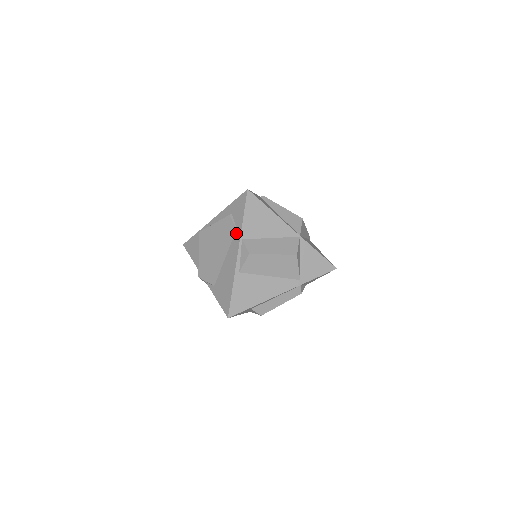
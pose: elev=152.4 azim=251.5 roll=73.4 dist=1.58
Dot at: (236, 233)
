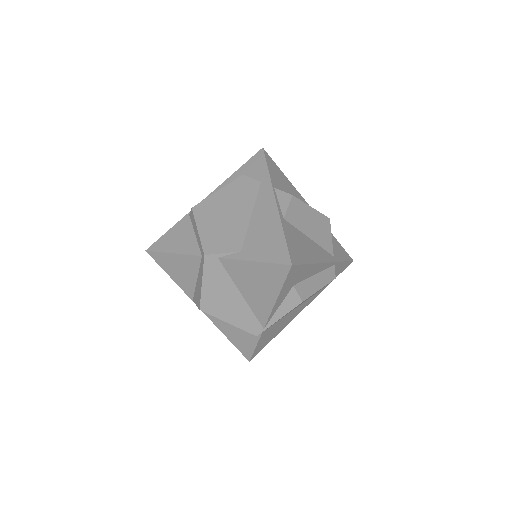
Dot at: (262, 185)
